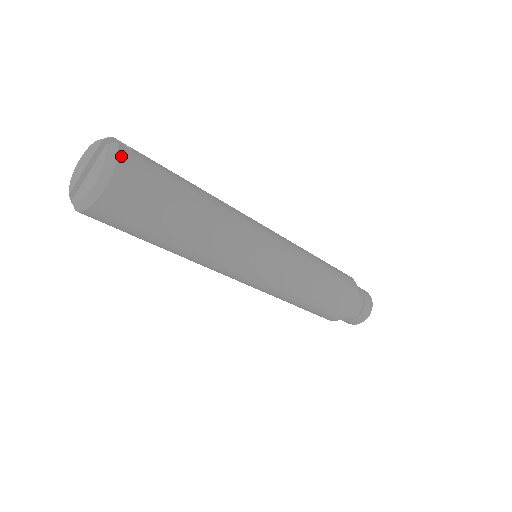
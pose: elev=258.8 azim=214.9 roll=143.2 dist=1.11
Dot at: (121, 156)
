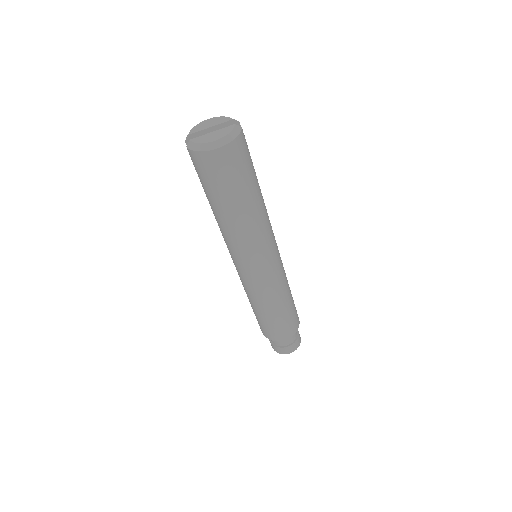
Dot at: (240, 137)
